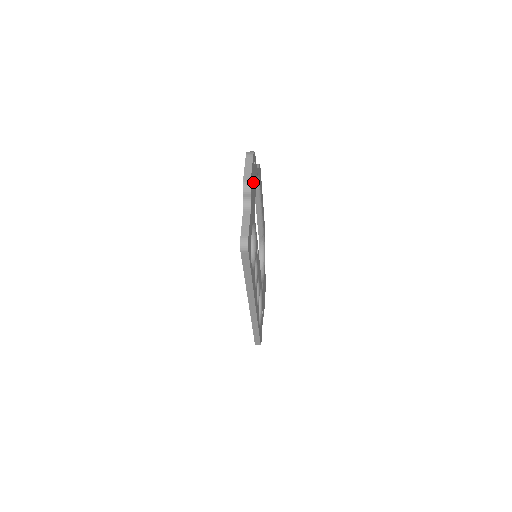
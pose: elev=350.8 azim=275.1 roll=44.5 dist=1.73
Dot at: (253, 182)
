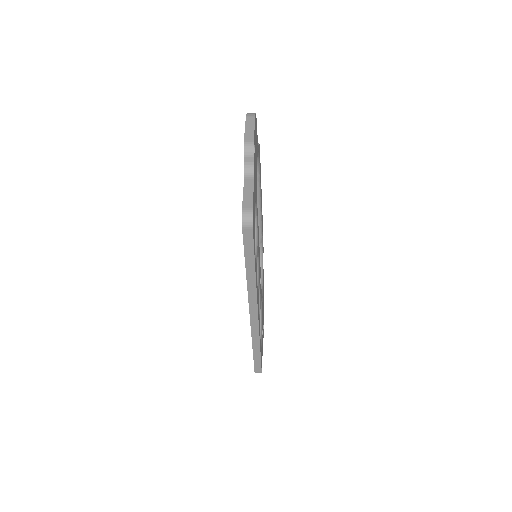
Dot at: (255, 150)
